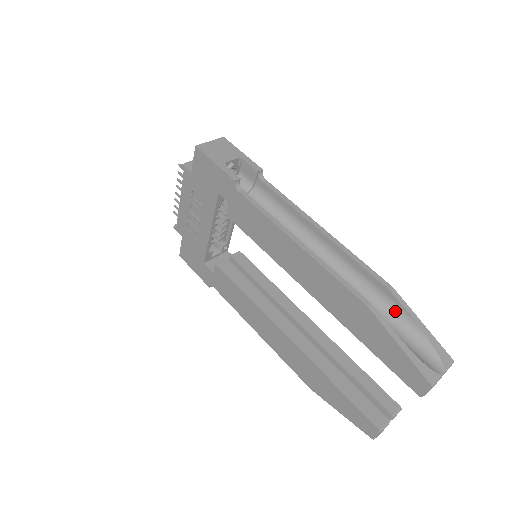
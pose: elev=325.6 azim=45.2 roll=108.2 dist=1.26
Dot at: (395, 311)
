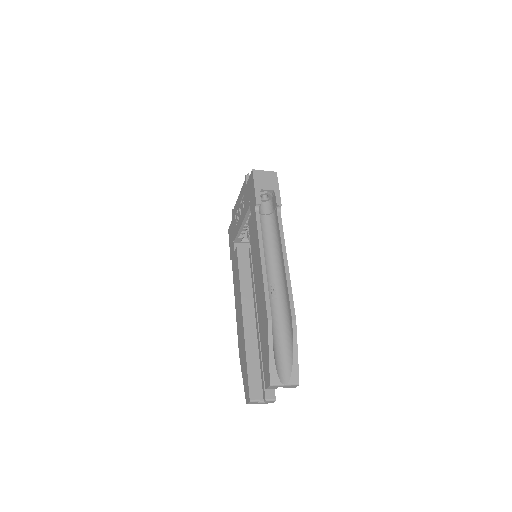
Dot at: (289, 334)
